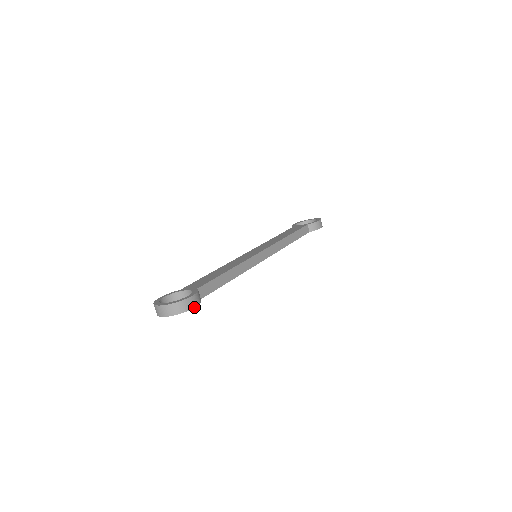
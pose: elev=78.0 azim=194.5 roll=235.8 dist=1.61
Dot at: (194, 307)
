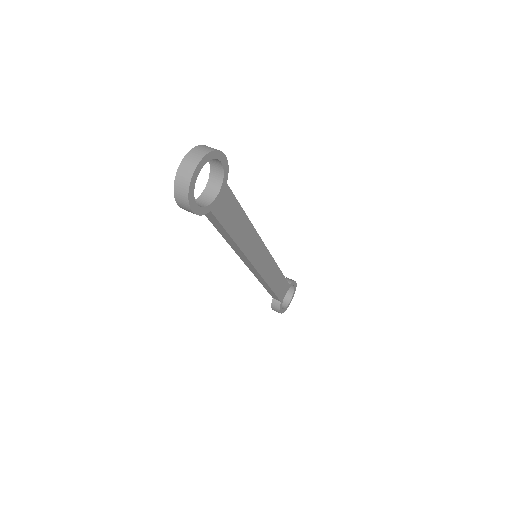
Dot at: (223, 154)
